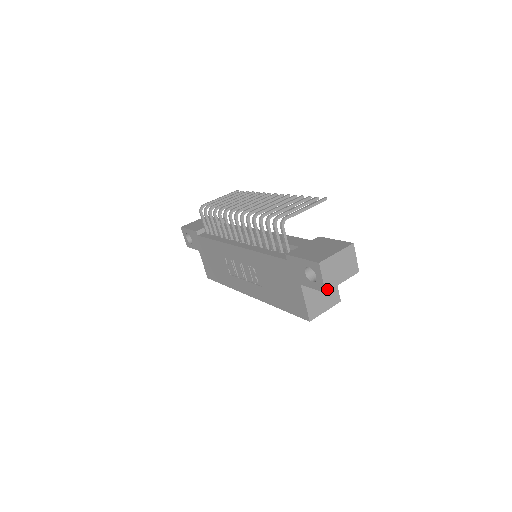
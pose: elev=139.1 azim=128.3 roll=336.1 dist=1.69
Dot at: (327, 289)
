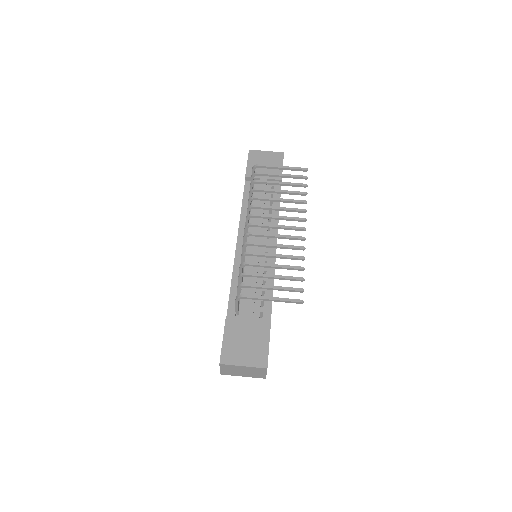
Dot at: (223, 374)
